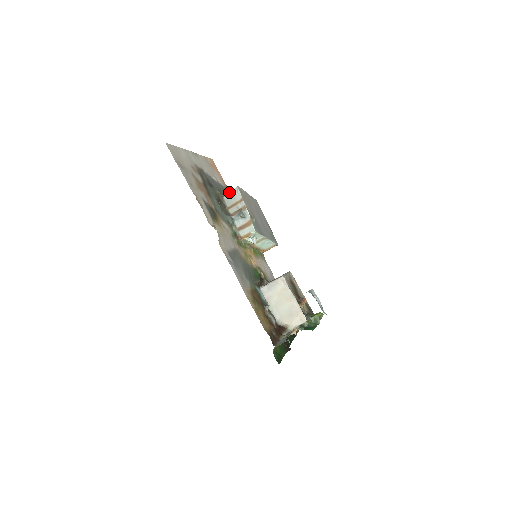
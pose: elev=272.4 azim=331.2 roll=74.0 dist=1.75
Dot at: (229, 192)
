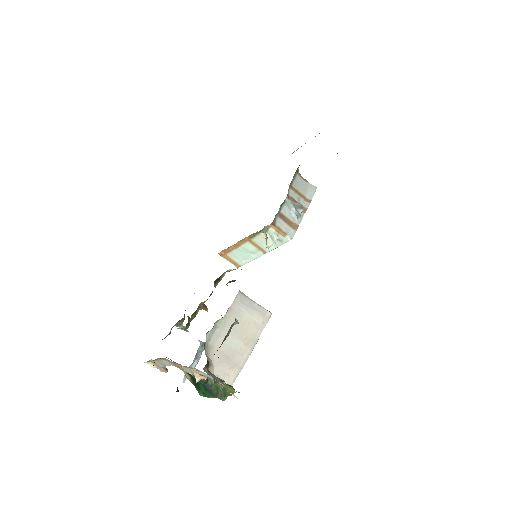
Dot at: occluded
